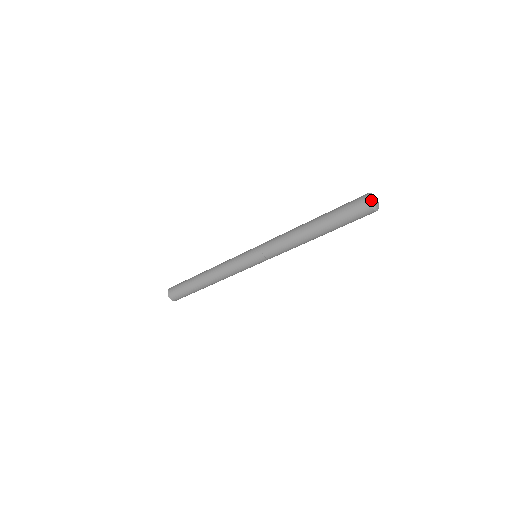
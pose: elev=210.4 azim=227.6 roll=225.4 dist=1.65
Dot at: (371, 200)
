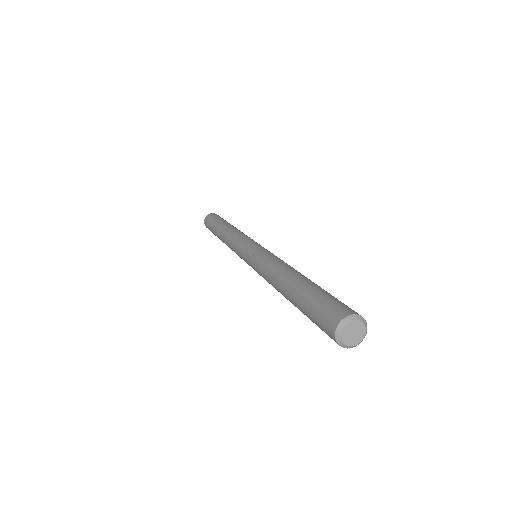
Dot at: (339, 334)
